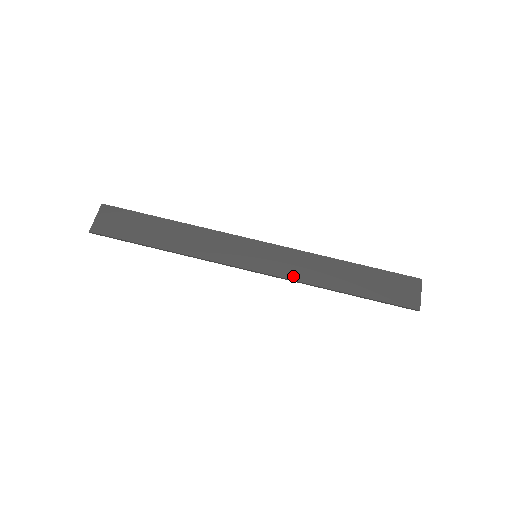
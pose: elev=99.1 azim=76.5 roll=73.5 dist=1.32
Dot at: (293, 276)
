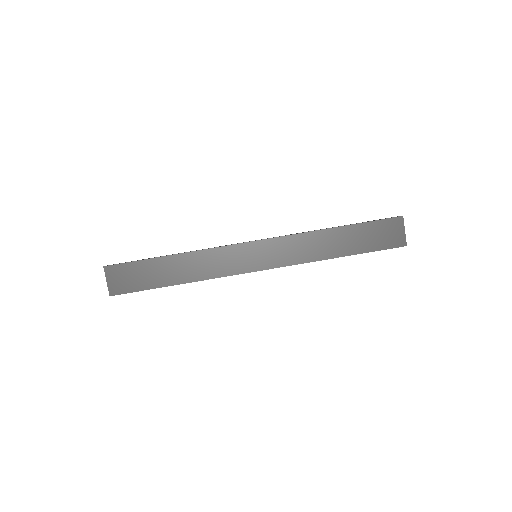
Dot at: (294, 261)
